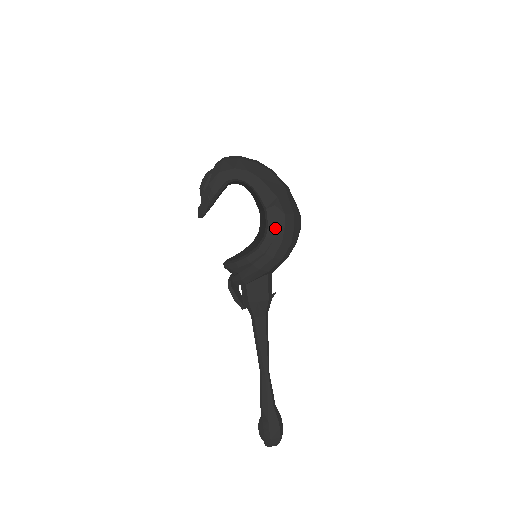
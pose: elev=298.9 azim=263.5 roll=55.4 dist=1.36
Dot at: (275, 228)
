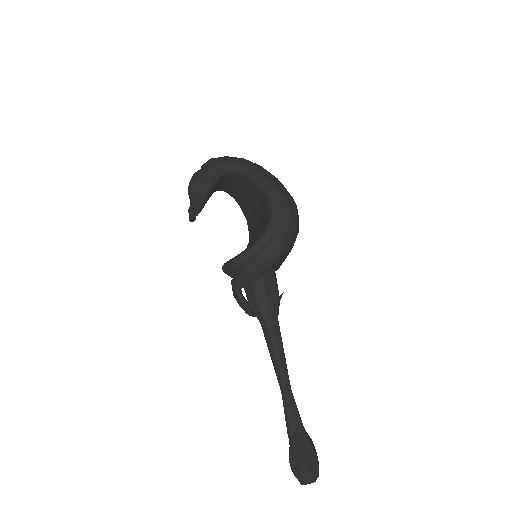
Dot at: (279, 210)
